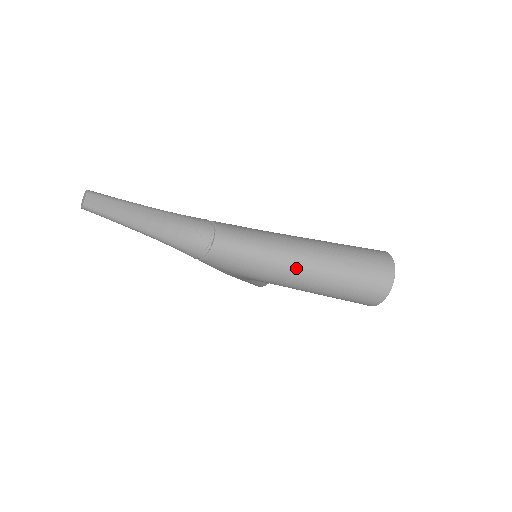
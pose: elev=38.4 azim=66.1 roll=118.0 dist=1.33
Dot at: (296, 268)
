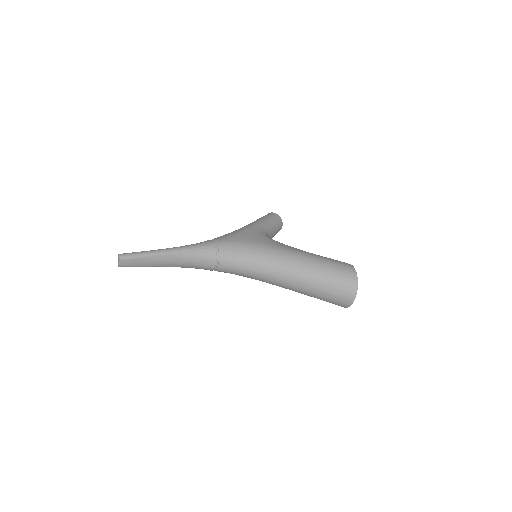
Dot at: (280, 284)
